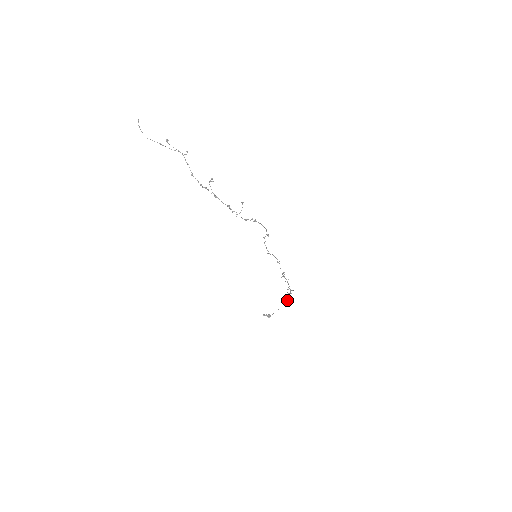
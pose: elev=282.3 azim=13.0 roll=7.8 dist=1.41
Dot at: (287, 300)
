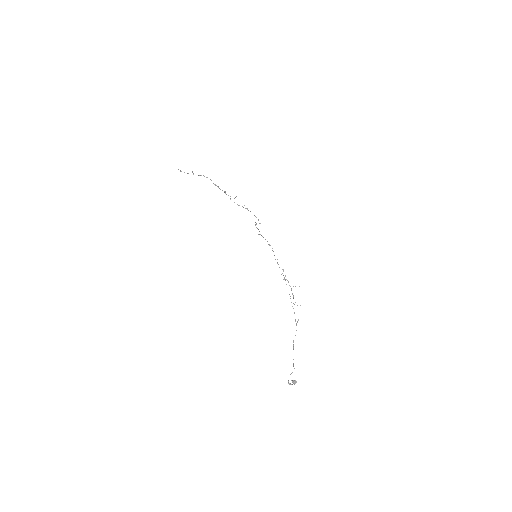
Dot at: occluded
